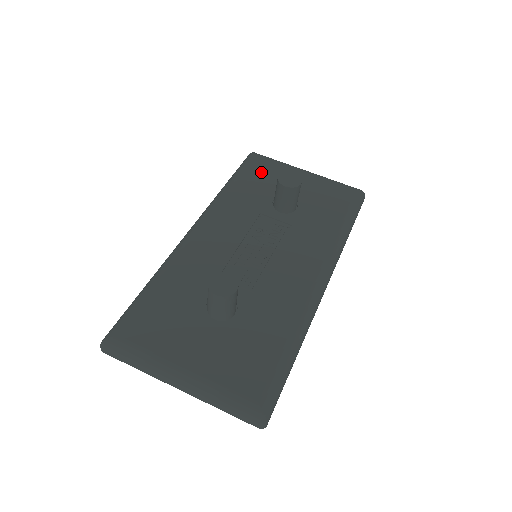
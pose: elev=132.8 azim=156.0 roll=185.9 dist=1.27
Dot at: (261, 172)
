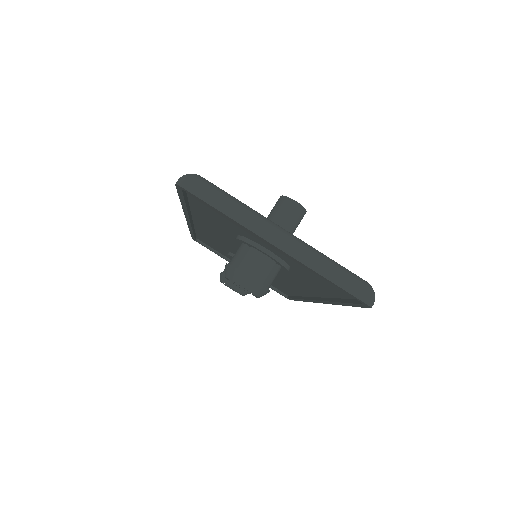
Dot at: occluded
